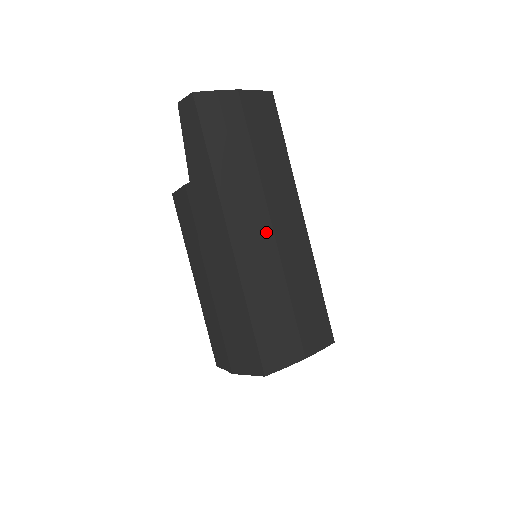
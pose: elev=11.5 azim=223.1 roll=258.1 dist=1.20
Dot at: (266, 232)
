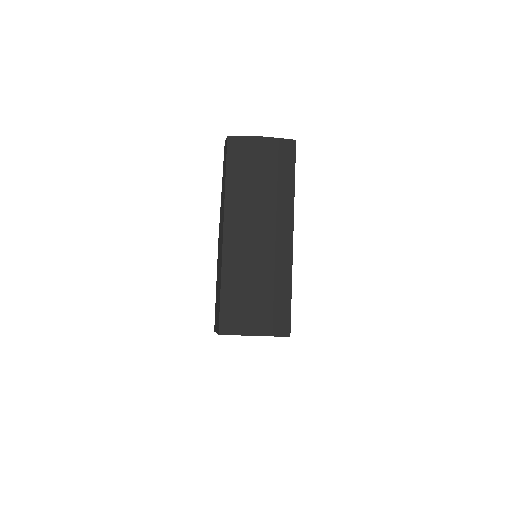
Dot at: (252, 237)
